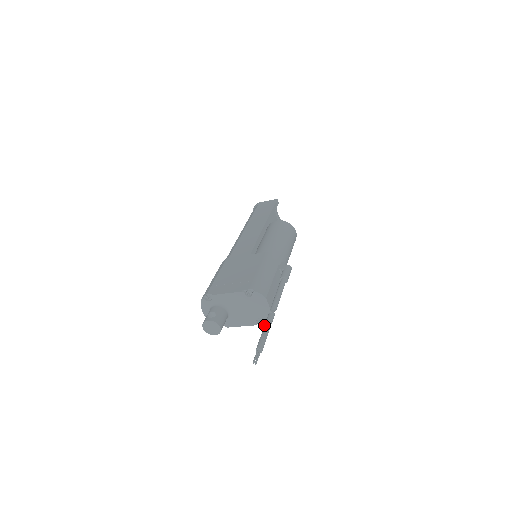
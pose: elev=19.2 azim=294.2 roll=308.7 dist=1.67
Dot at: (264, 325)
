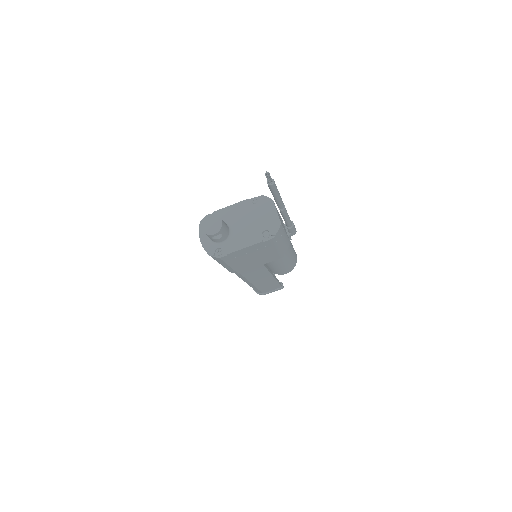
Dot at: occluded
